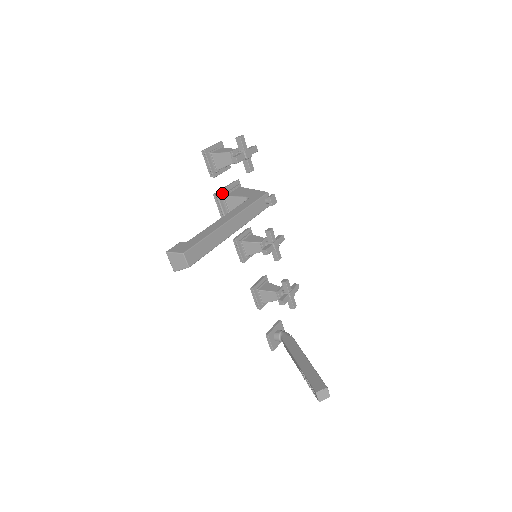
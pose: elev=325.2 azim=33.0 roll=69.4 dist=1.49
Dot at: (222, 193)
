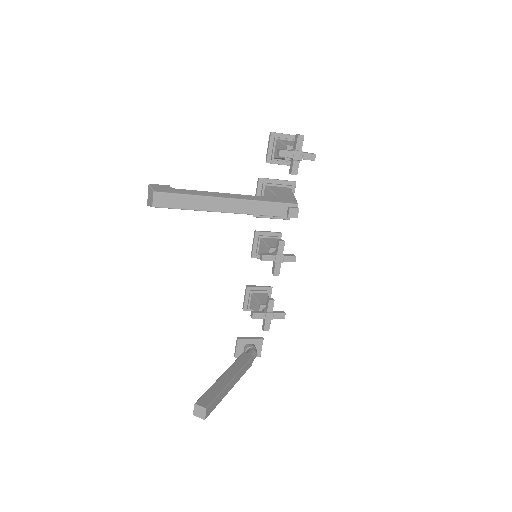
Dot at: (266, 181)
